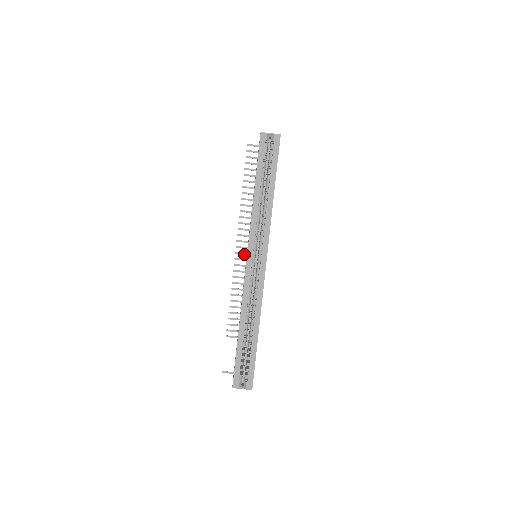
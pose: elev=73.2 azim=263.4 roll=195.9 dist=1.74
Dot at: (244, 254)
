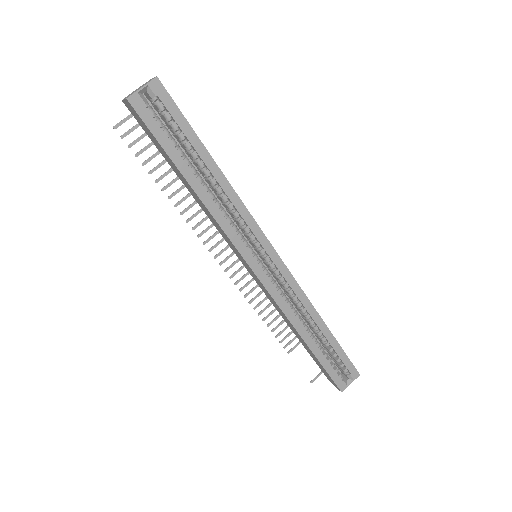
Dot at: occluded
